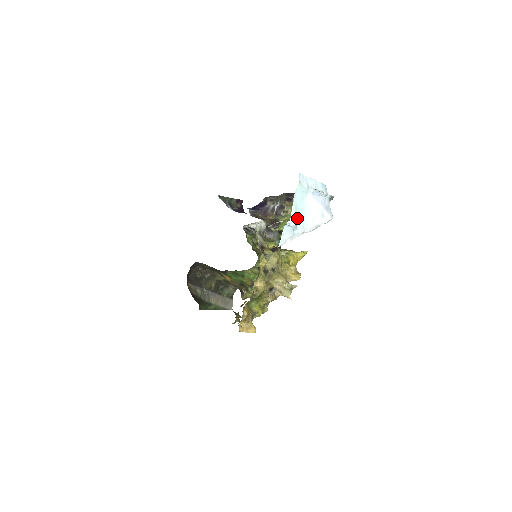
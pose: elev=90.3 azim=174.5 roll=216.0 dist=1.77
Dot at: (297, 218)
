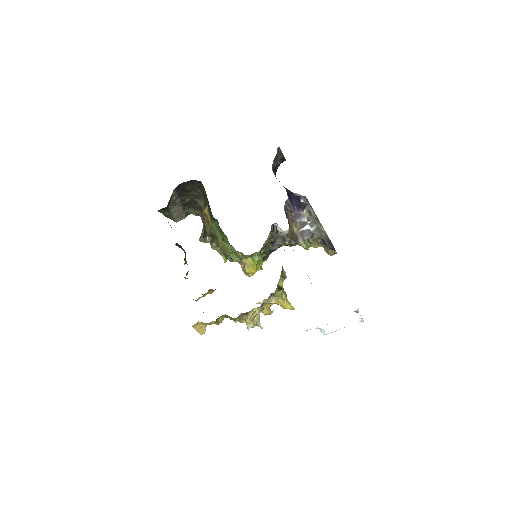
Dot at: occluded
